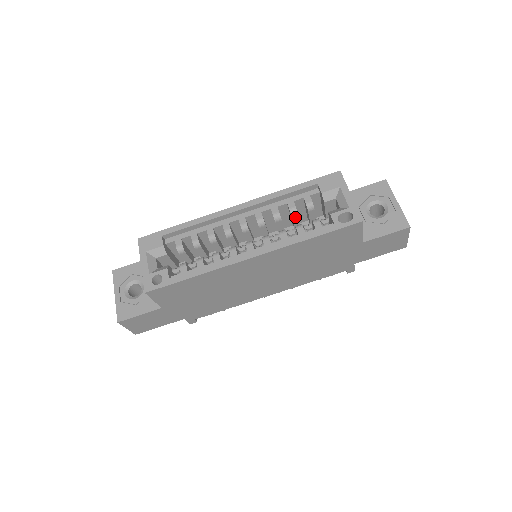
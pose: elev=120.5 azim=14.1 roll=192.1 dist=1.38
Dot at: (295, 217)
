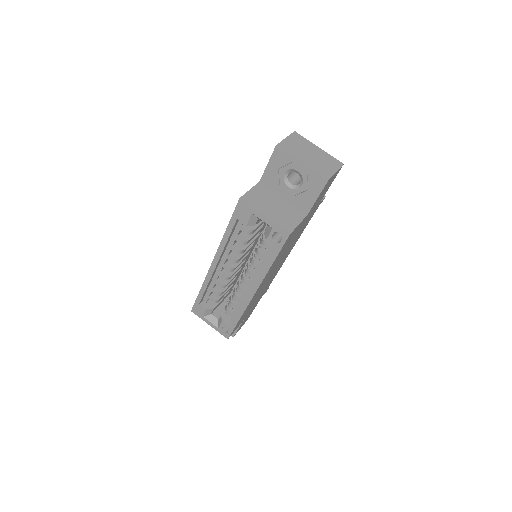
Dot at: (249, 240)
